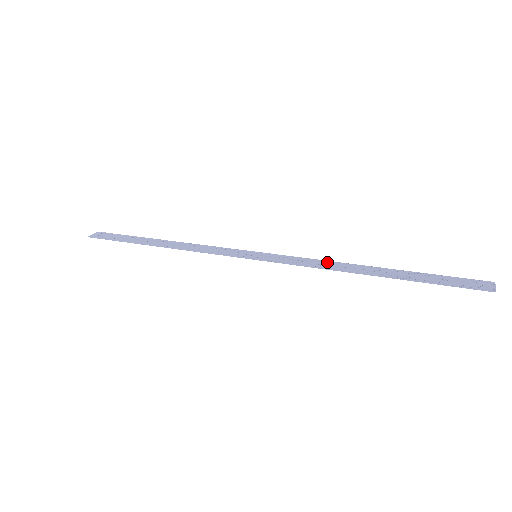
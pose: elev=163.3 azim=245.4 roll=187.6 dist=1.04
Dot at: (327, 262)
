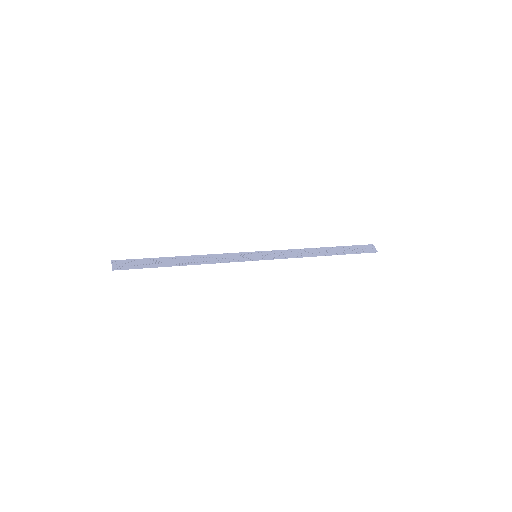
Dot at: (298, 251)
